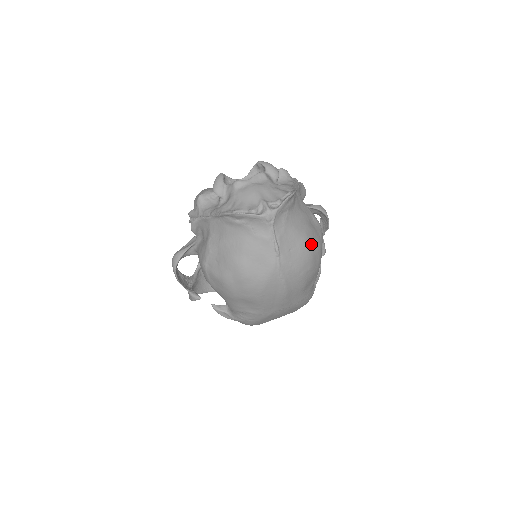
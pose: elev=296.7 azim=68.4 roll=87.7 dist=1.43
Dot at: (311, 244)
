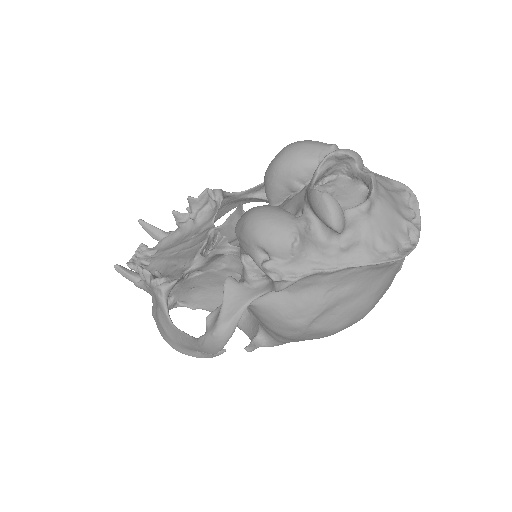
Dot at: occluded
